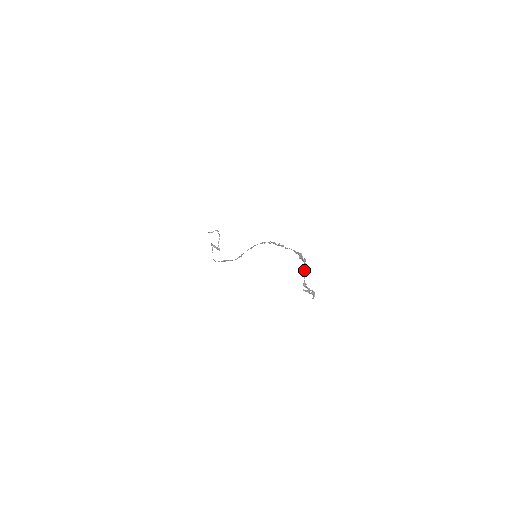
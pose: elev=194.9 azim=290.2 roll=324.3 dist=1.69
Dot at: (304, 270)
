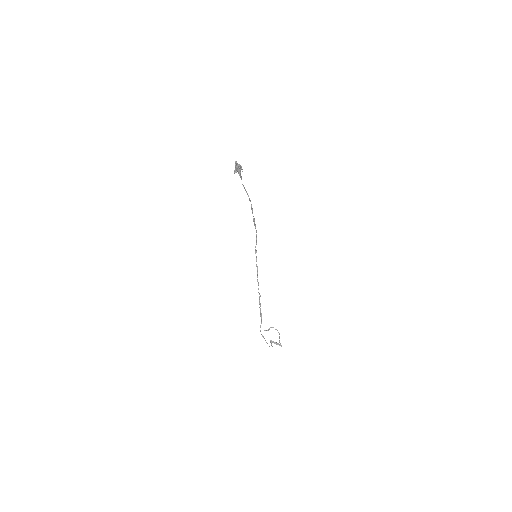
Dot at: (235, 166)
